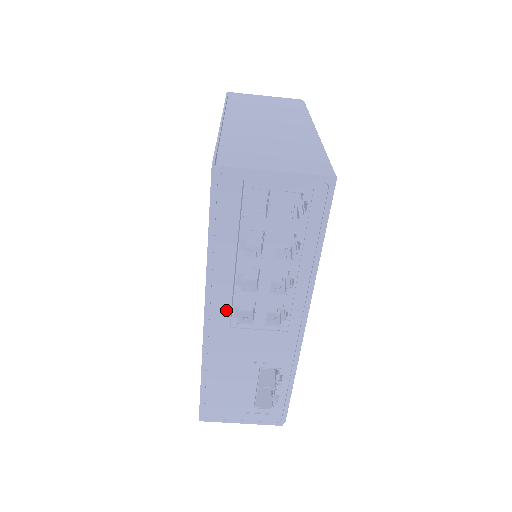
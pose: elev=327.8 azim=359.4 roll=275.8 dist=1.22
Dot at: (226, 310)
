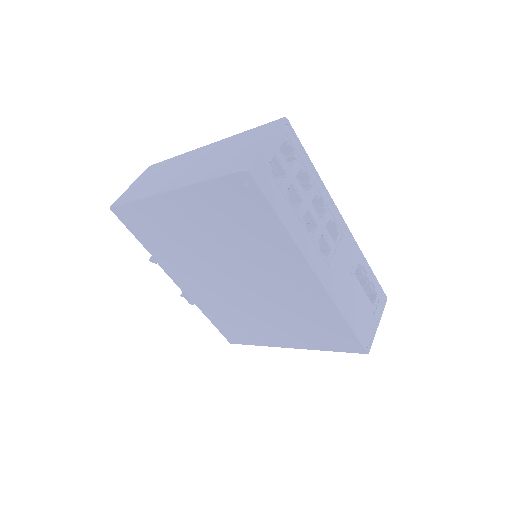
Dot at: (319, 256)
